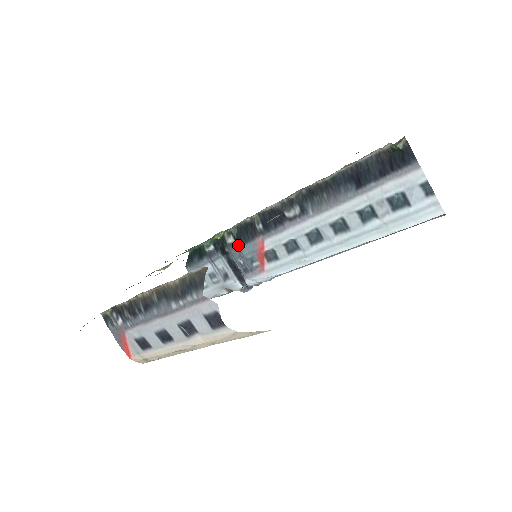
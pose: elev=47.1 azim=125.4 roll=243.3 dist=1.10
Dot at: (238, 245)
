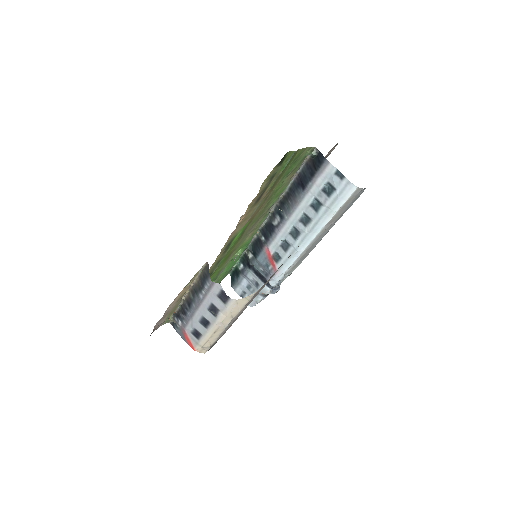
Dot at: (255, 257)
